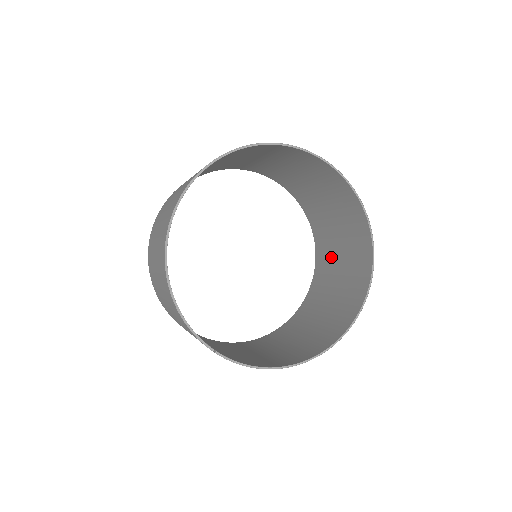
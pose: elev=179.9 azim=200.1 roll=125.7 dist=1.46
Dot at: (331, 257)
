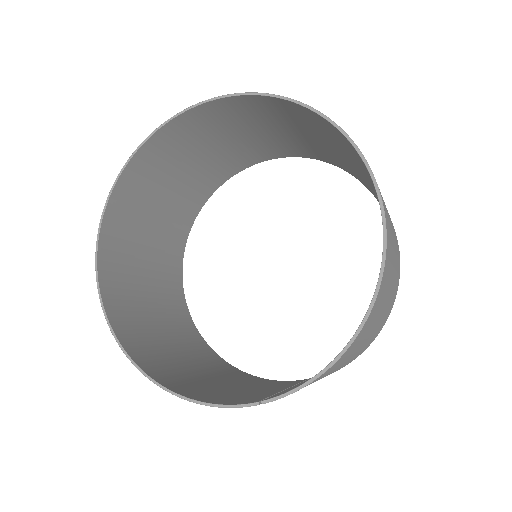
Dot at: (341, 159)
